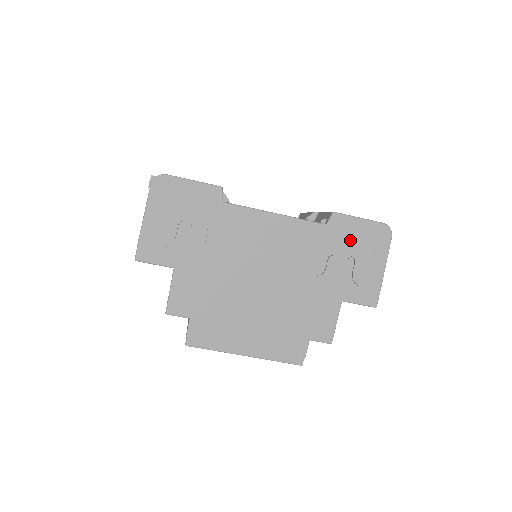
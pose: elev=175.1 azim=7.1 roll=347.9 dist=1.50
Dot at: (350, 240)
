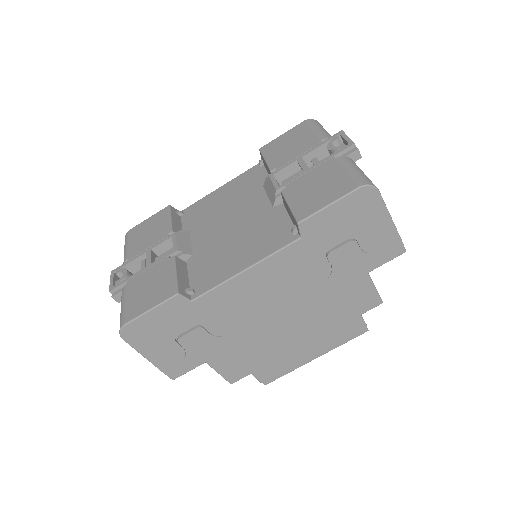
Dot at: (336, 229)
